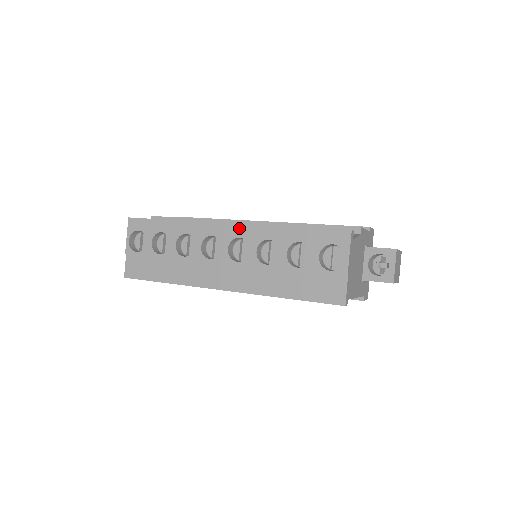
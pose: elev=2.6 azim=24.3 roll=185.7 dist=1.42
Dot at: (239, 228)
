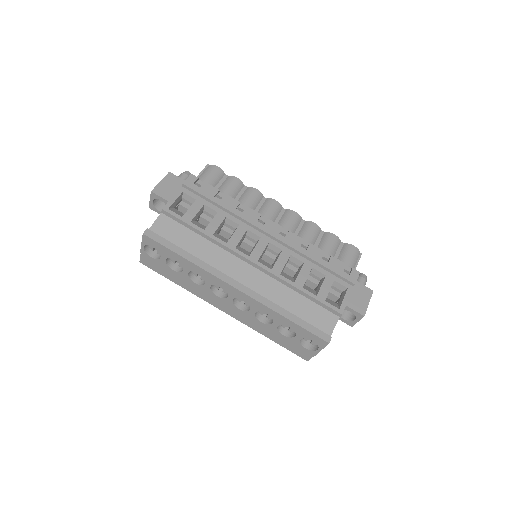
Dot at: (245, 296)
